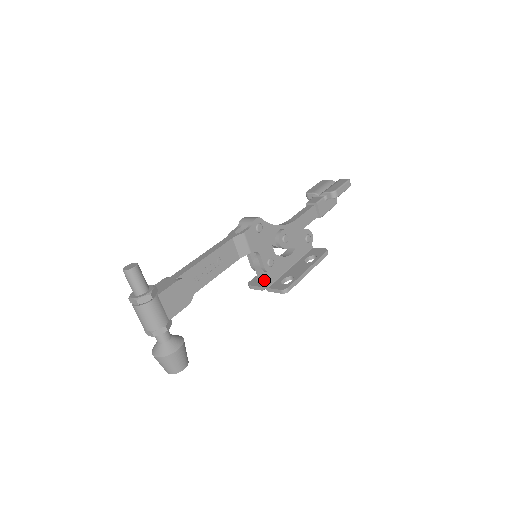
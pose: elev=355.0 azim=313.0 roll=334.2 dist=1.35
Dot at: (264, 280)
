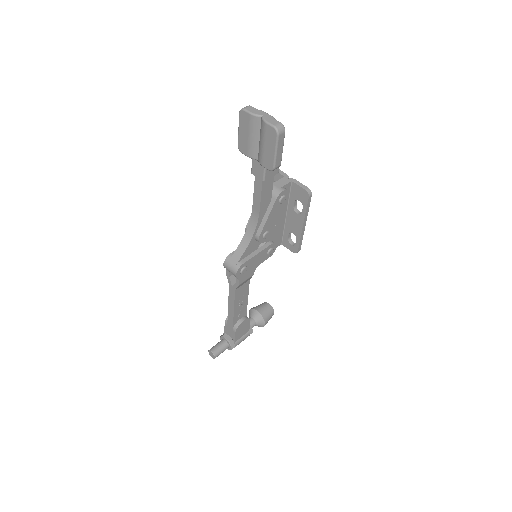
Dot at: occluded
